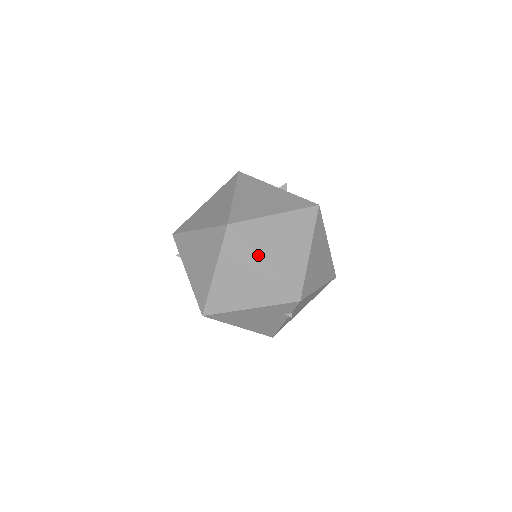
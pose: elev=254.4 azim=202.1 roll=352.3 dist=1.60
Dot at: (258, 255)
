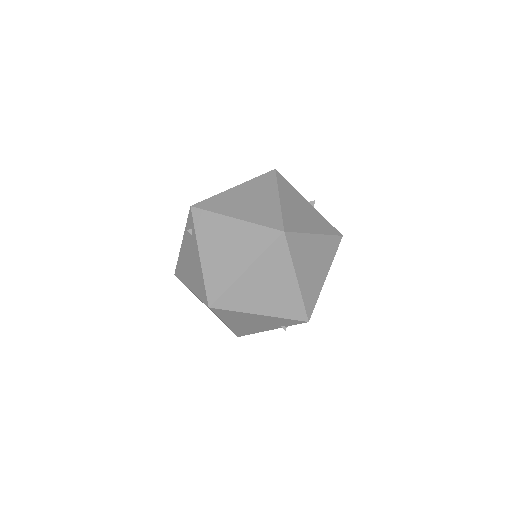
Dot at: (295, 269)
